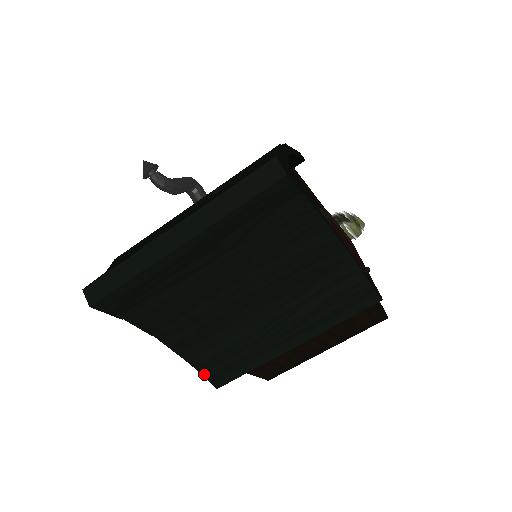
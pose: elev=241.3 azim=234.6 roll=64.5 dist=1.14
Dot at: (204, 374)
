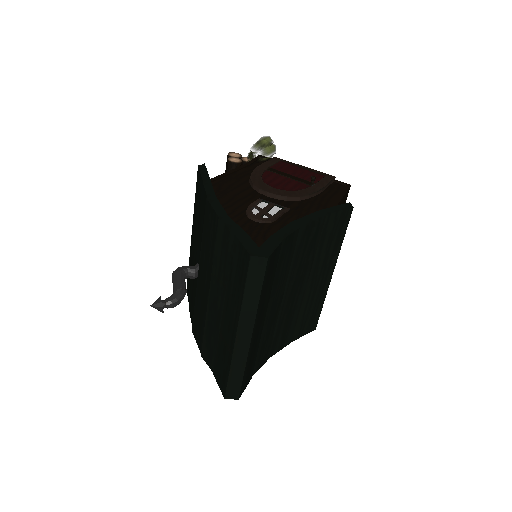
Dot at: occluded
